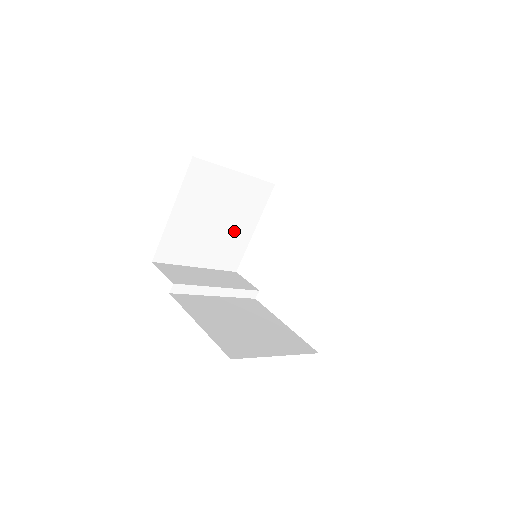
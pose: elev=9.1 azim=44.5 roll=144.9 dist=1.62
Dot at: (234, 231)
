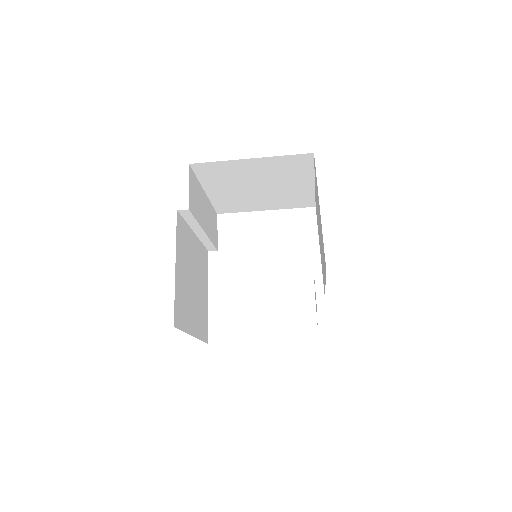
Dot at: (256, 200)
